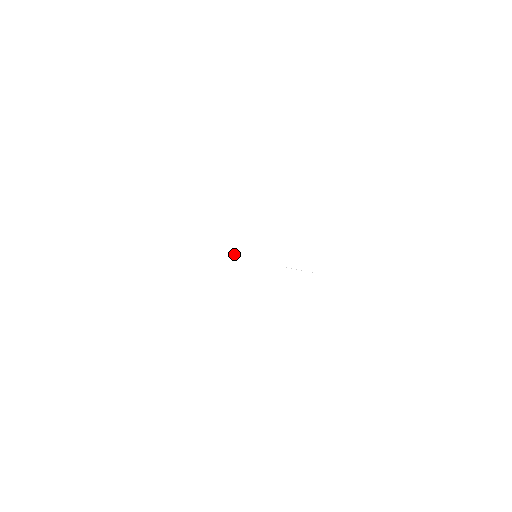
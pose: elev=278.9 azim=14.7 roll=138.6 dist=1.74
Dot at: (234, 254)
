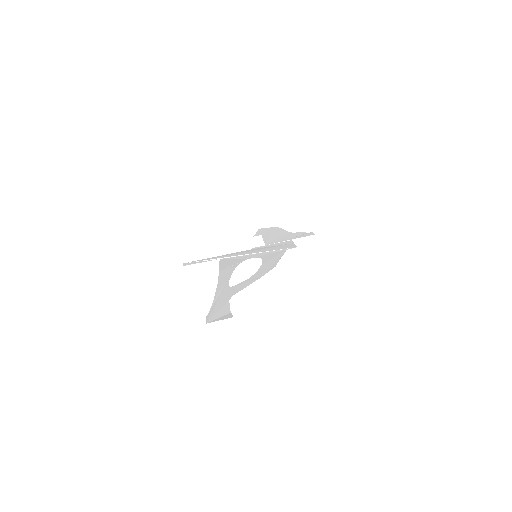
Dot at: (225, 258)
